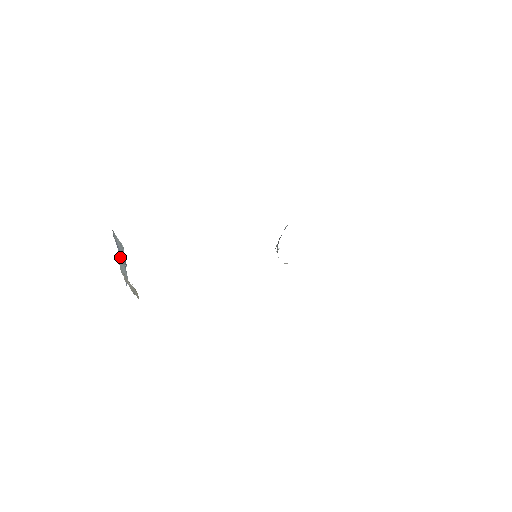
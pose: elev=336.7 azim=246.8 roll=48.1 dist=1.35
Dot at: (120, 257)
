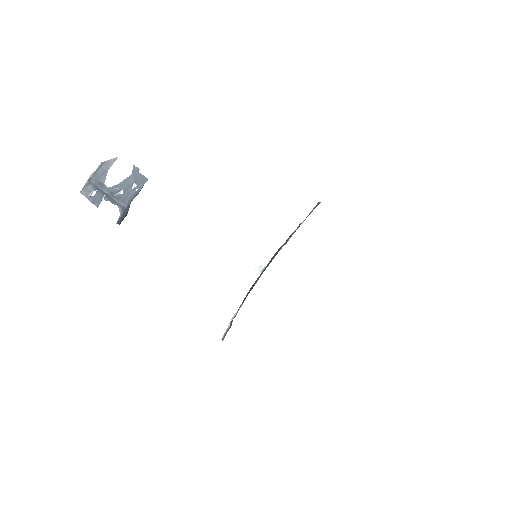
Dot at: (103, 187)
